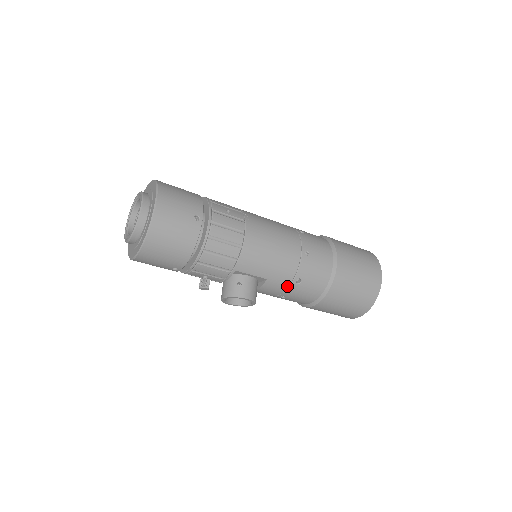
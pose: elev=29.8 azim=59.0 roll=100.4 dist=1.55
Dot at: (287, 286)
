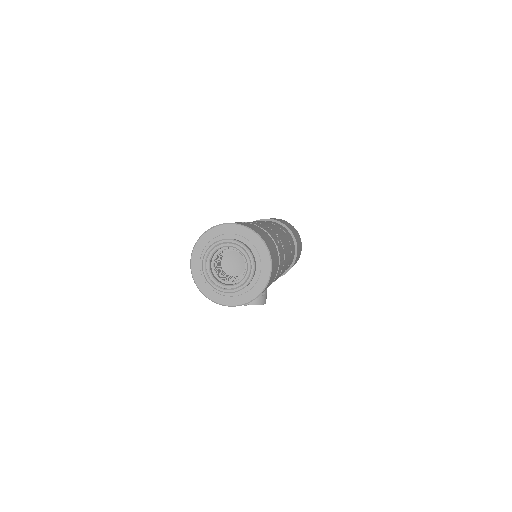
Dot at: occluded
